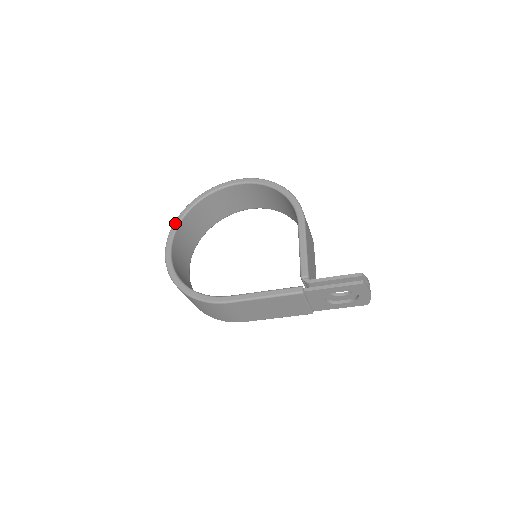
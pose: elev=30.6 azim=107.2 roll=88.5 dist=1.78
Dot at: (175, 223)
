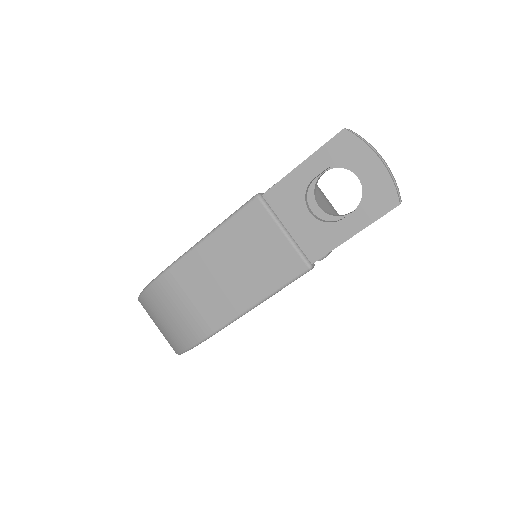
Dot at: occluded
